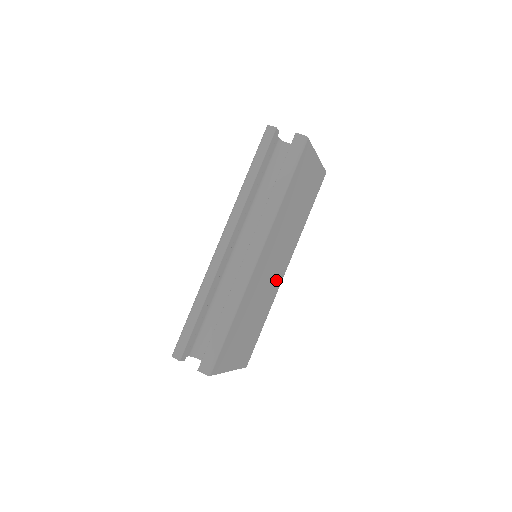
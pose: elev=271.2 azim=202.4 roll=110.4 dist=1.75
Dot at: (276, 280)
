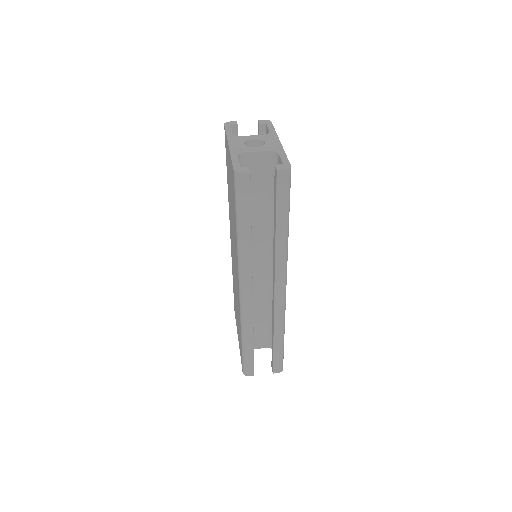
Dot at: occluded
